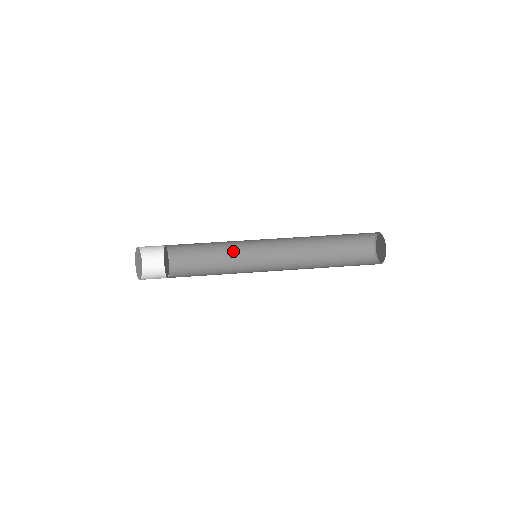
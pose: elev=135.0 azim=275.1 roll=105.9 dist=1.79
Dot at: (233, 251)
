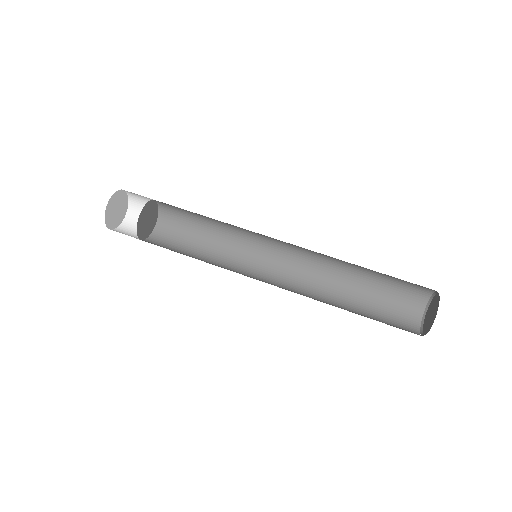
Dot at: (236, 231)
